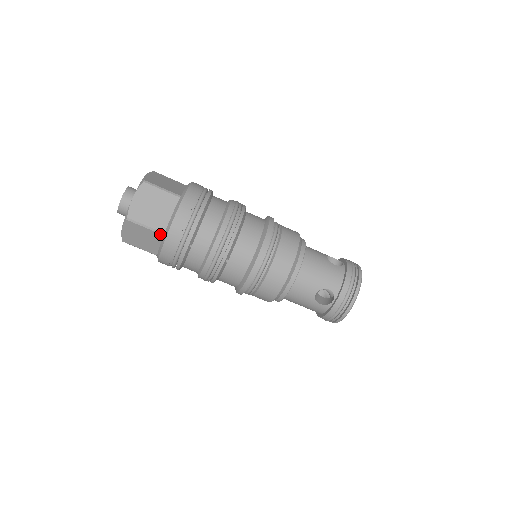
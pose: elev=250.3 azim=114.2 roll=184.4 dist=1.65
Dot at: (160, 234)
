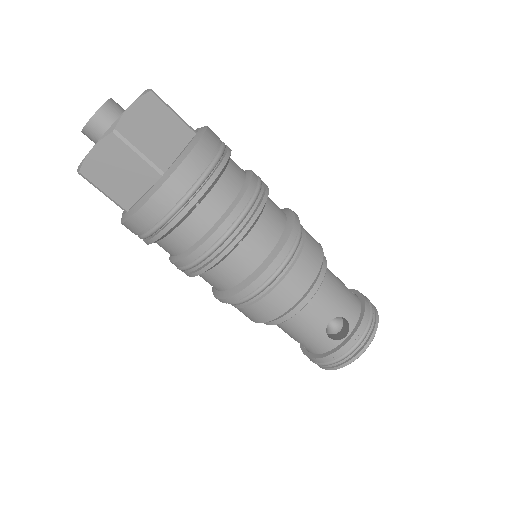
Dot at: (157, 172)
